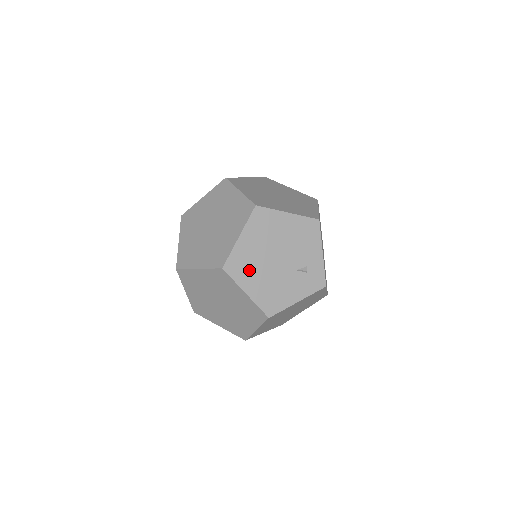
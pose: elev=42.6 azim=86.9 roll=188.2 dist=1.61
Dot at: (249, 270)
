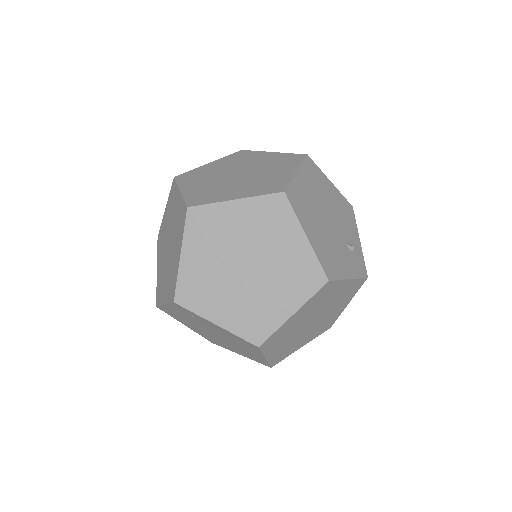
Dot at: (307, 212)
